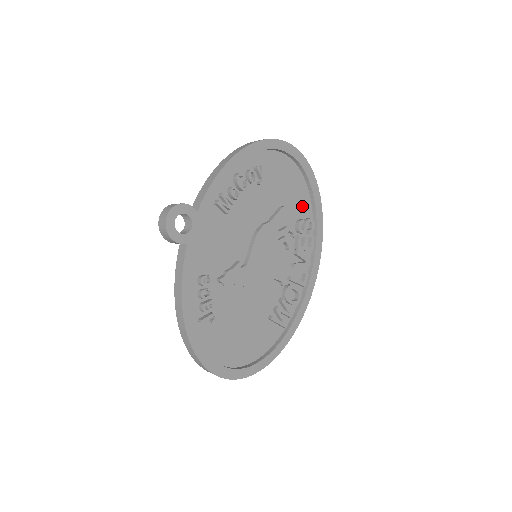
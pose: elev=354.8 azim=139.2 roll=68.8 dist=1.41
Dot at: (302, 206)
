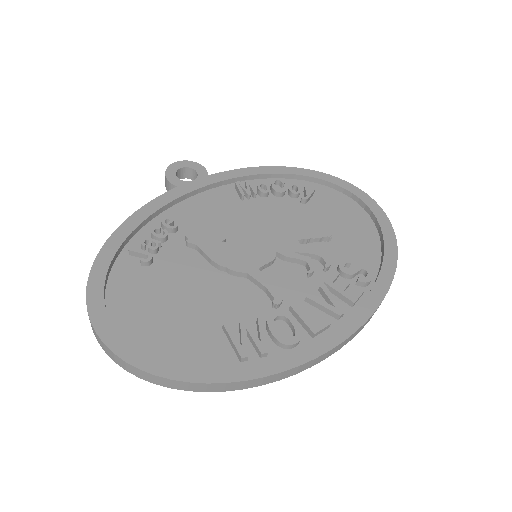
Dot at: (362, 255)
